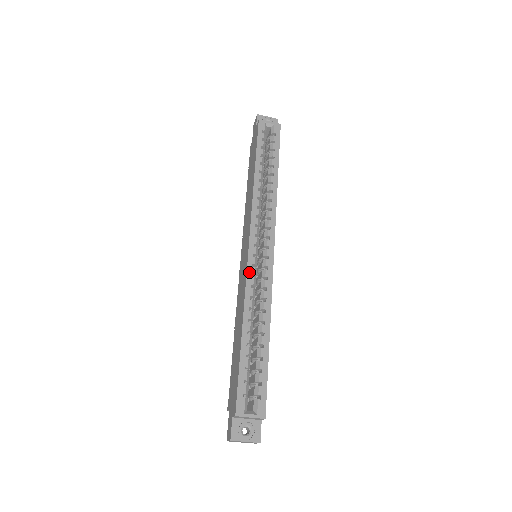
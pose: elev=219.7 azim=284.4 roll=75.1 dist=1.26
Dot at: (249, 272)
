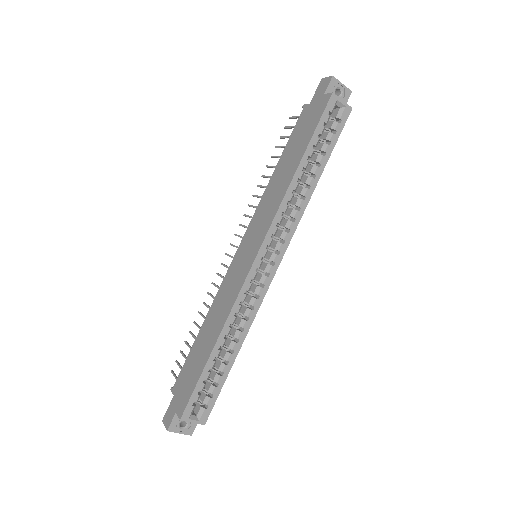
Dot at: (244, 287)
